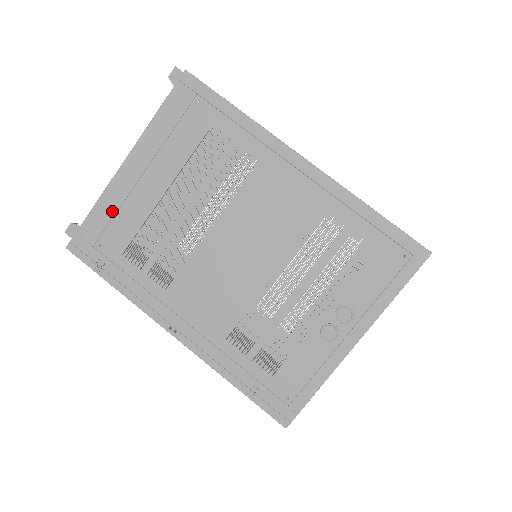
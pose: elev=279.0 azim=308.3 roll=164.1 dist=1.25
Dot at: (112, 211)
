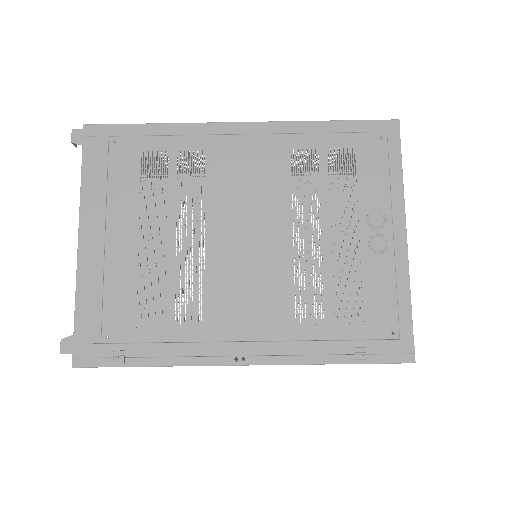
Dot at: (97, 294)
